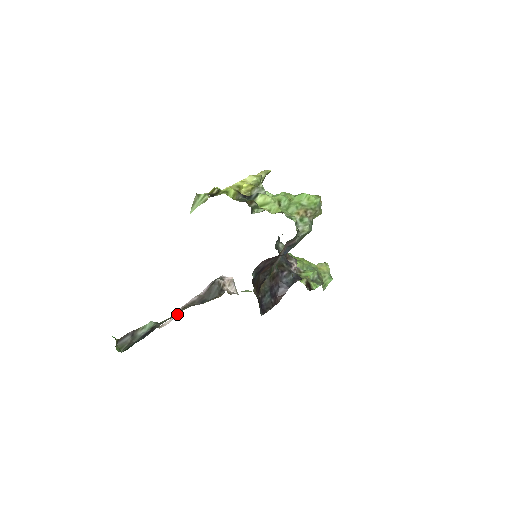
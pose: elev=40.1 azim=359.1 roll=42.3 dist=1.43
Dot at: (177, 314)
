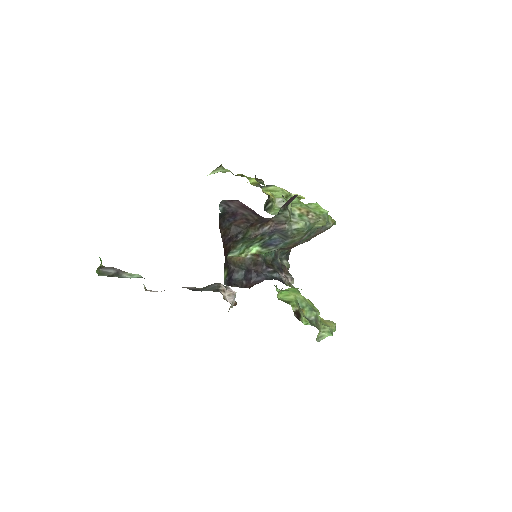
Dot at: occluded
